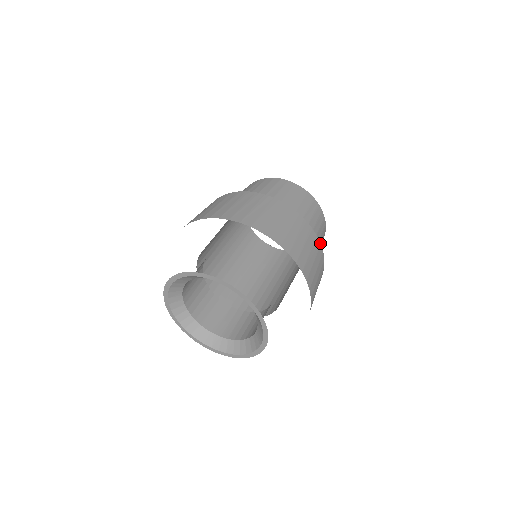
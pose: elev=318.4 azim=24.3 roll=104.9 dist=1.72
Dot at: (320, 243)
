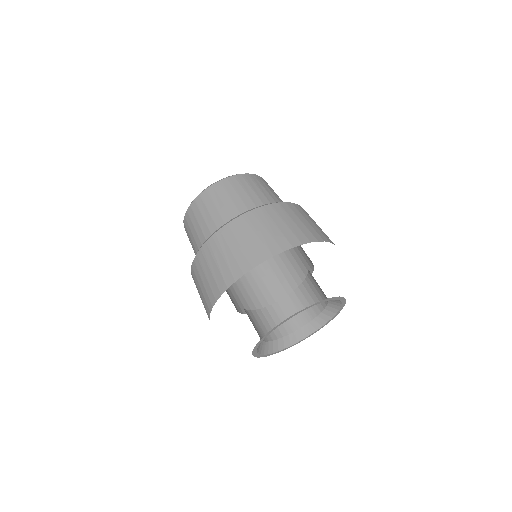
Dot at: (277, 203)
